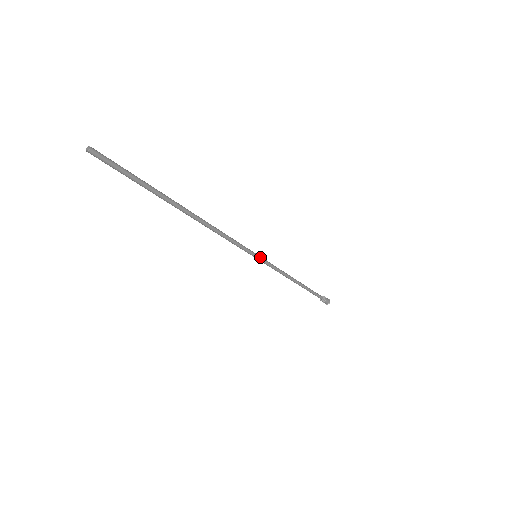
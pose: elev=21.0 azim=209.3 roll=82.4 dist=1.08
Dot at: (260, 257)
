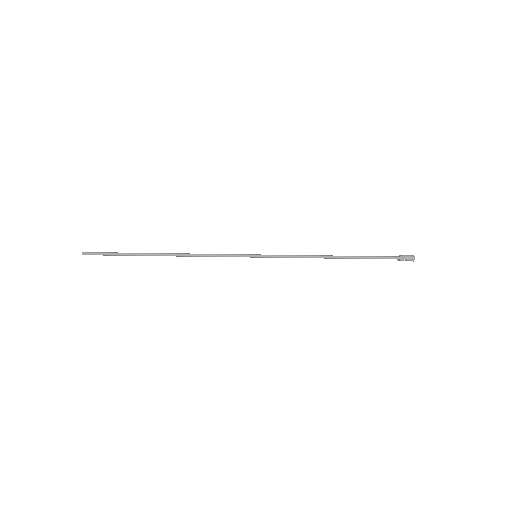
Dot at: (260, 255)
